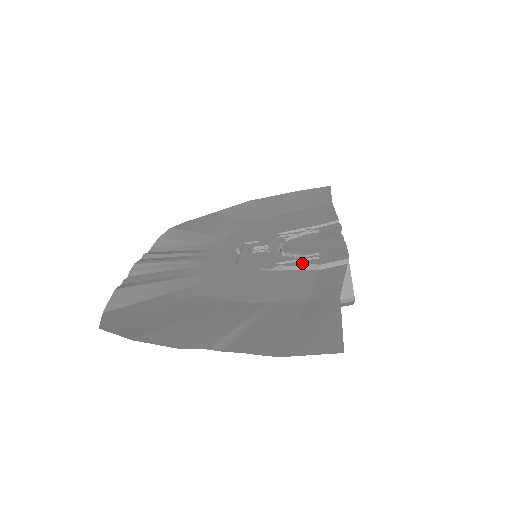
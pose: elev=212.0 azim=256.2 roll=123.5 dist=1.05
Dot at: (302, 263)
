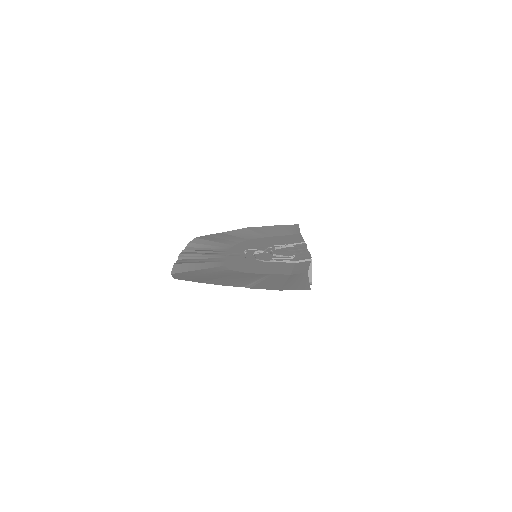
Dot at: (285, 260)
